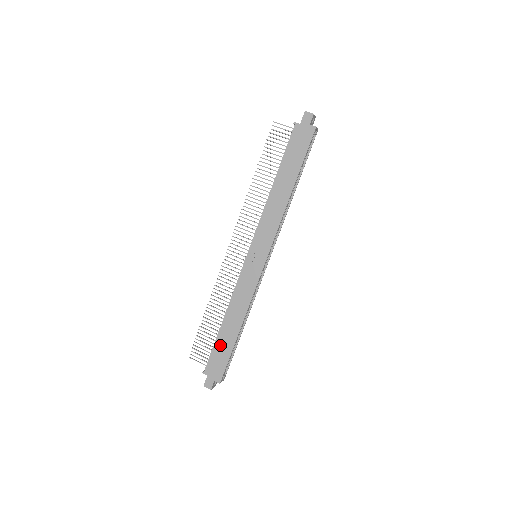
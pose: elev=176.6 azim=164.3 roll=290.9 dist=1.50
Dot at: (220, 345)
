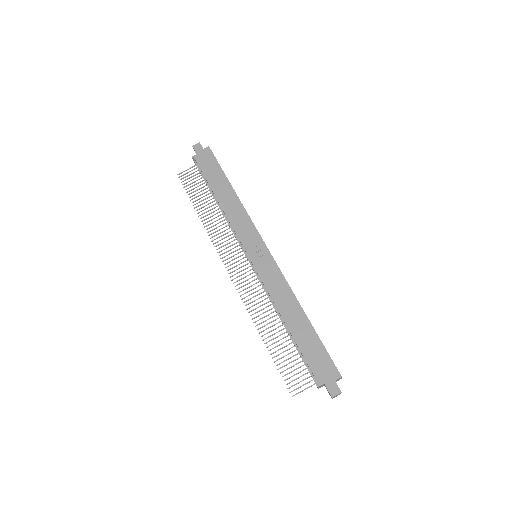
Dot at: (304, 345)
